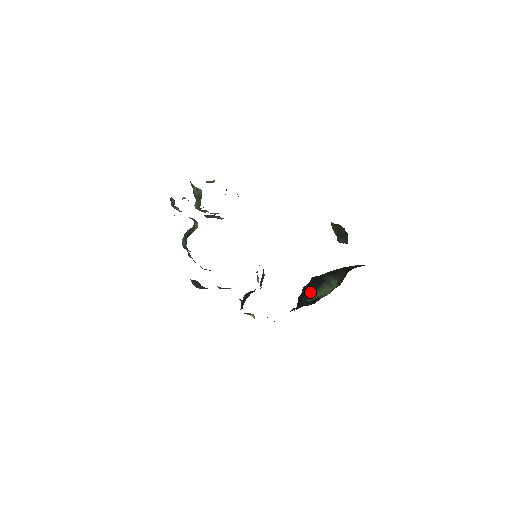
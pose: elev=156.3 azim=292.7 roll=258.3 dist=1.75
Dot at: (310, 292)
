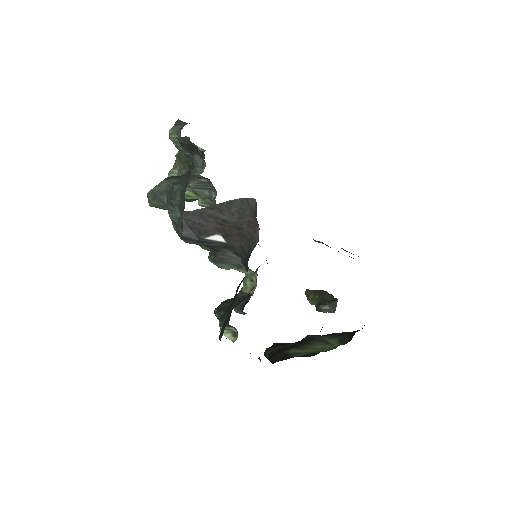
Dot at: (292, 348)
